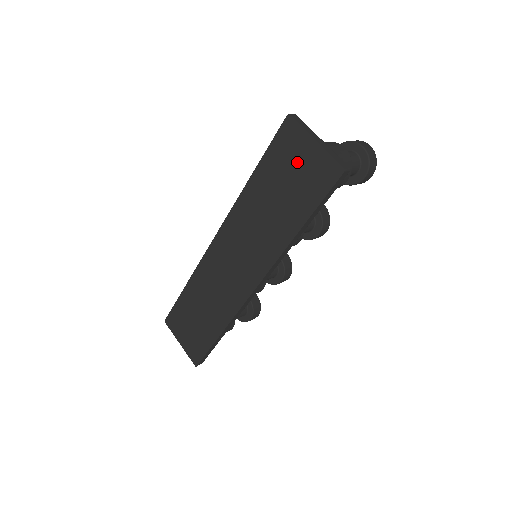
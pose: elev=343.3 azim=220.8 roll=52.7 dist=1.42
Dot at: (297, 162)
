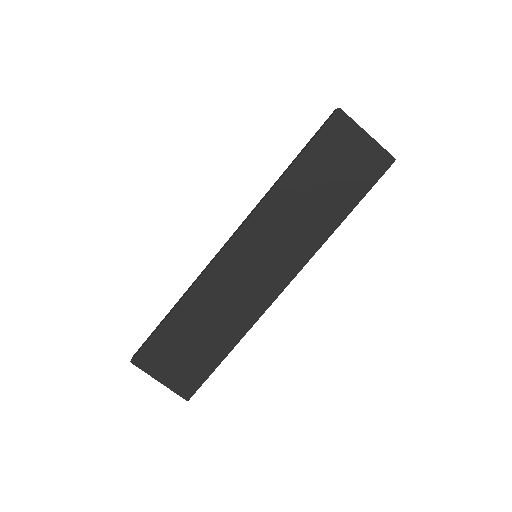
Dot at: (347, 153)
